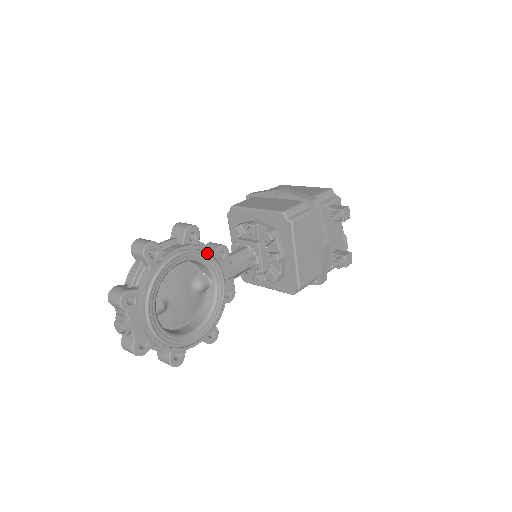
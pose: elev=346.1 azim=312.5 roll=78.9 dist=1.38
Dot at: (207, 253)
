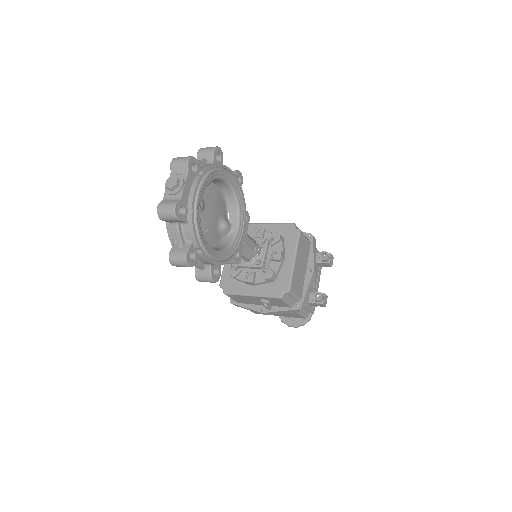
Dot at: (243, 199)
